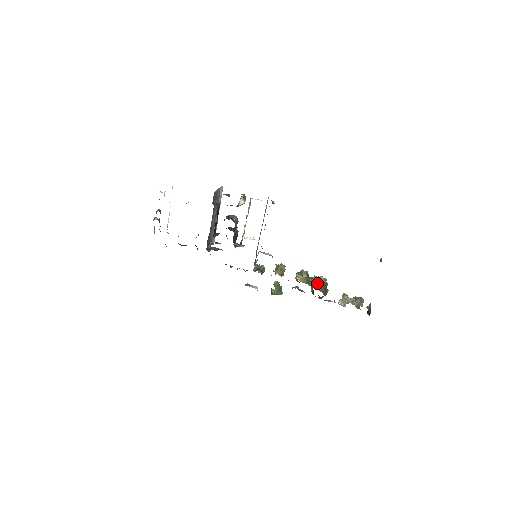
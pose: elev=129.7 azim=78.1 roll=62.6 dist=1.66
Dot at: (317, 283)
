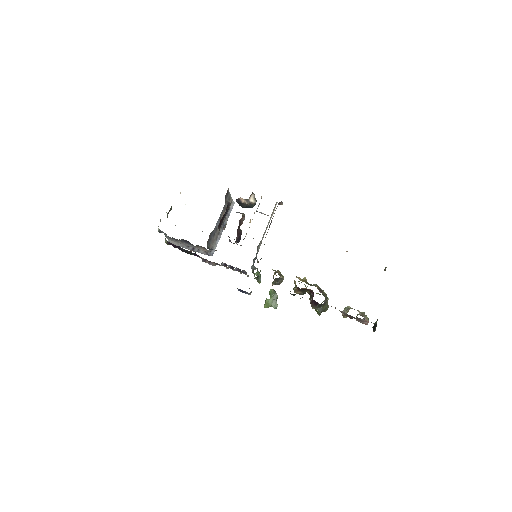
Dot at: (318, 287)
